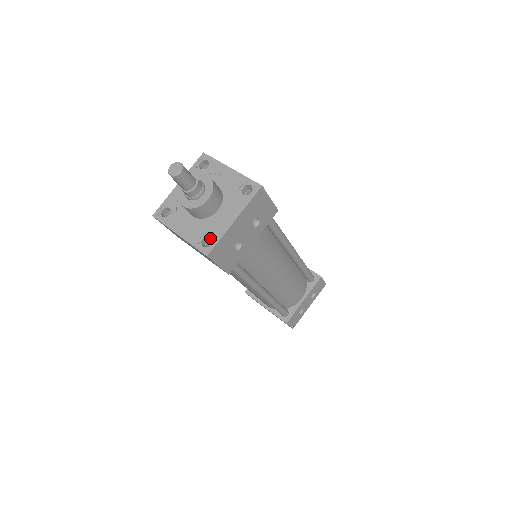
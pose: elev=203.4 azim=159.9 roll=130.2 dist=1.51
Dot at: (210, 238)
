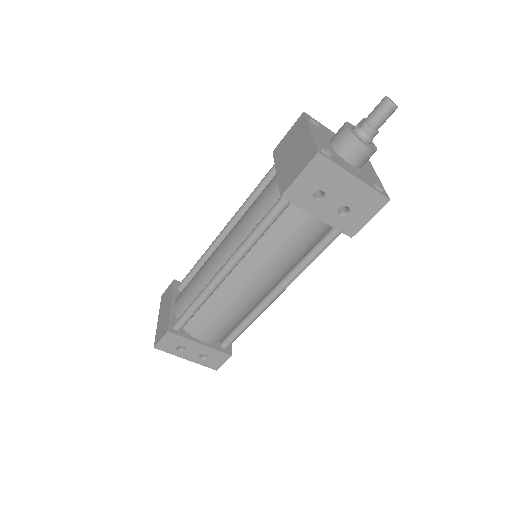
Dot at: occluded
